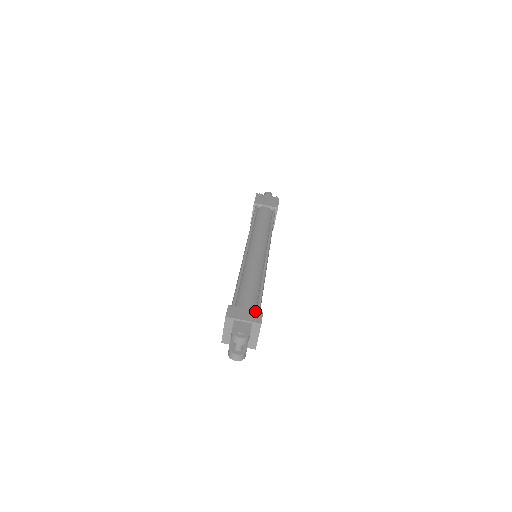
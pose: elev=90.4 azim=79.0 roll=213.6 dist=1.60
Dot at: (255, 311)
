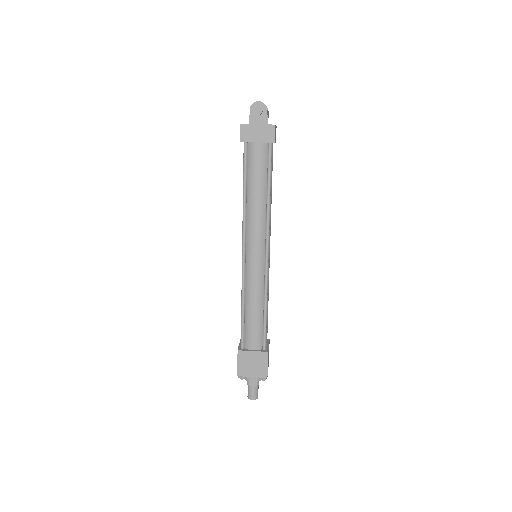
Dot at: occluded
